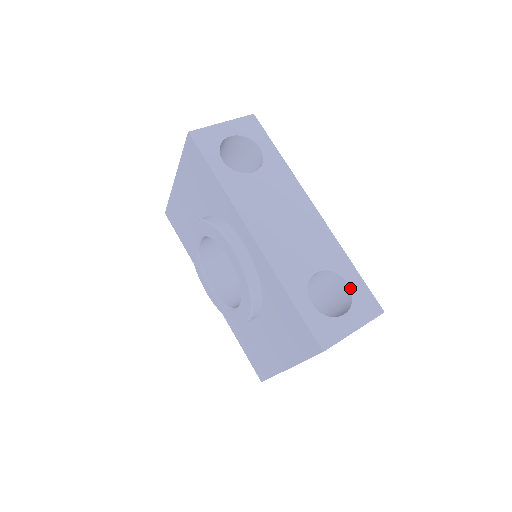
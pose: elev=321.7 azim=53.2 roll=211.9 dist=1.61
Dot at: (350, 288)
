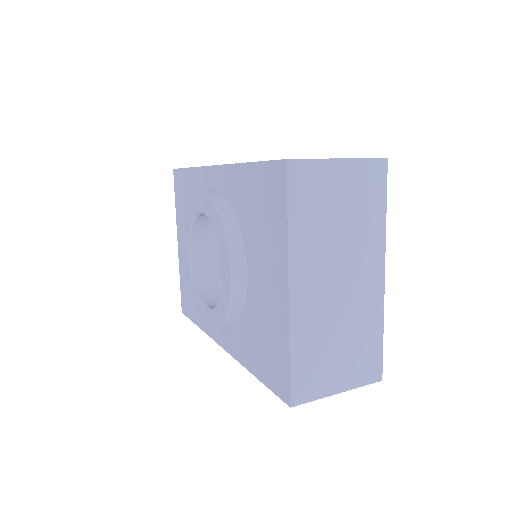
Dot at: occluded
